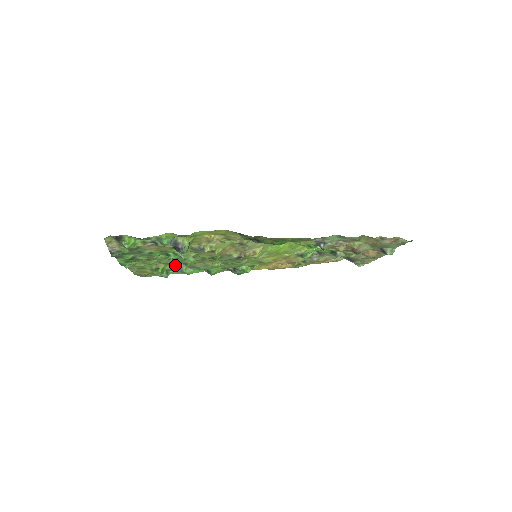
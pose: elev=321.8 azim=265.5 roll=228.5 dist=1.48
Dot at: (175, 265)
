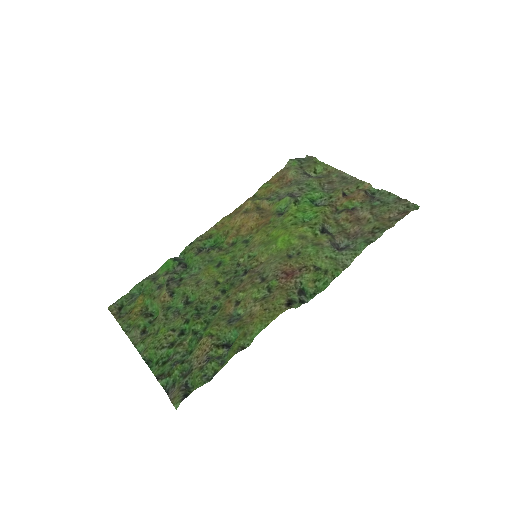
Dot at: (172, 304)
